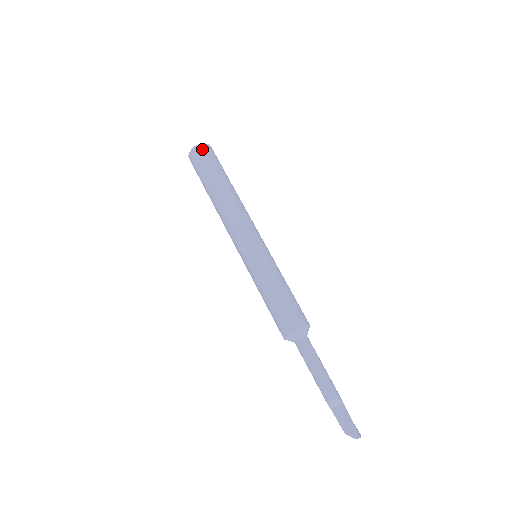
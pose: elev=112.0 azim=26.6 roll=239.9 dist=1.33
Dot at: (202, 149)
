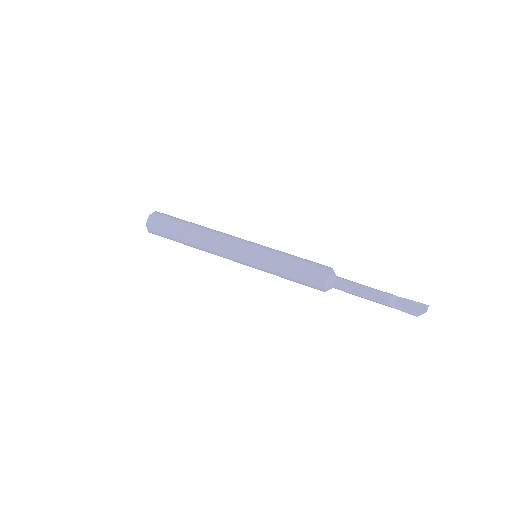
Dot at: (157, 214)
